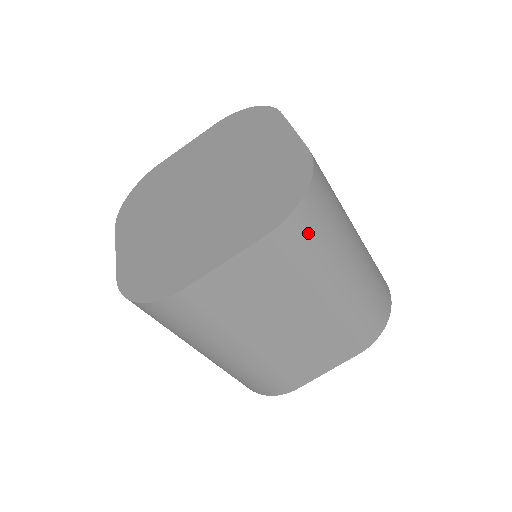
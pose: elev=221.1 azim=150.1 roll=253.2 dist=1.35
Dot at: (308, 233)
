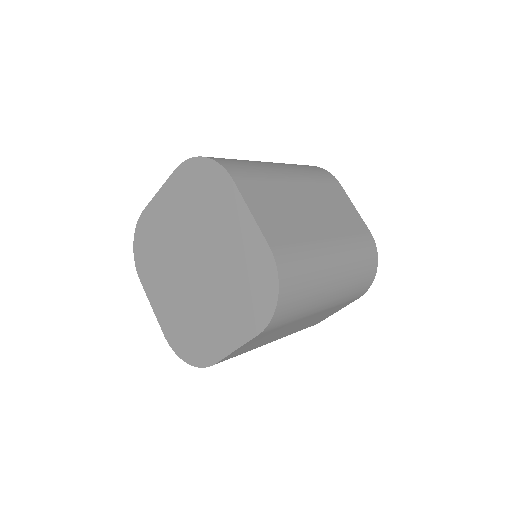
Dot at: (289, 311)
